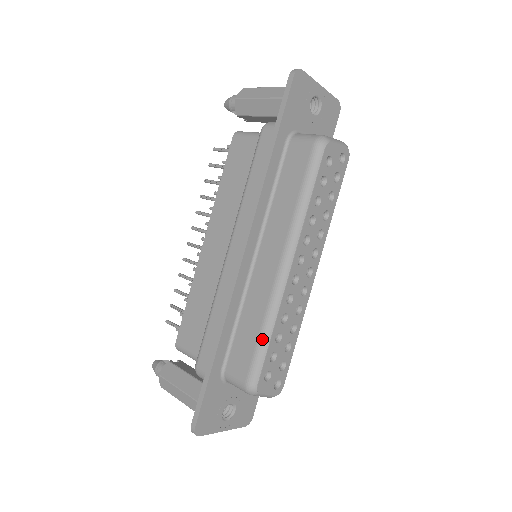
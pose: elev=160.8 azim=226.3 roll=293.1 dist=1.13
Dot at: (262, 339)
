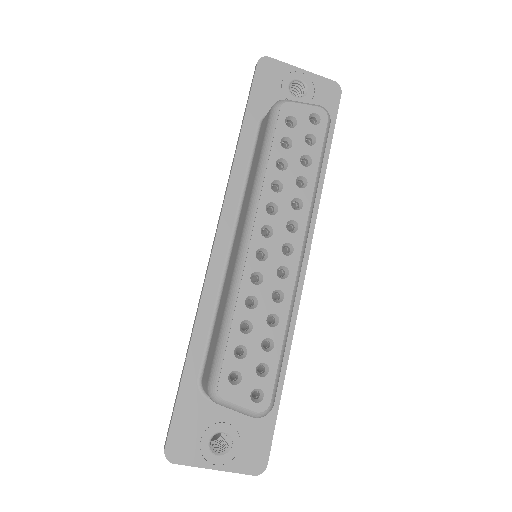
Dot at: (223, 327)
